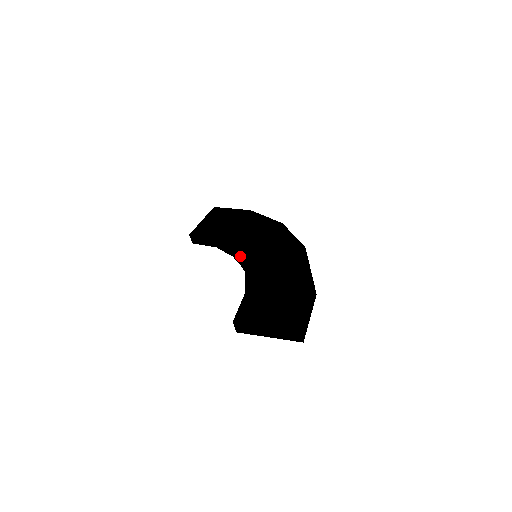
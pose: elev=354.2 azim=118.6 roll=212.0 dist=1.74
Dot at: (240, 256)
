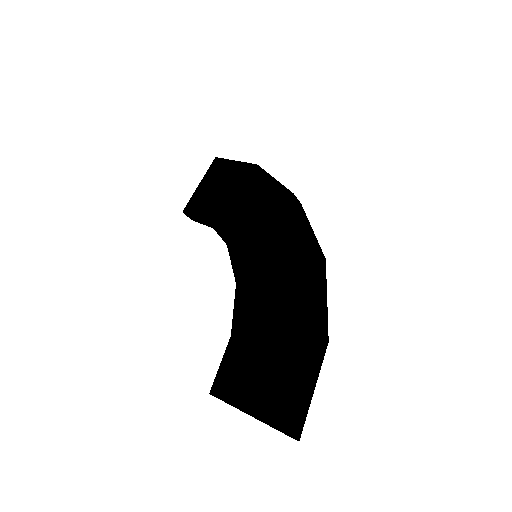
Dot at: (233, 260)
